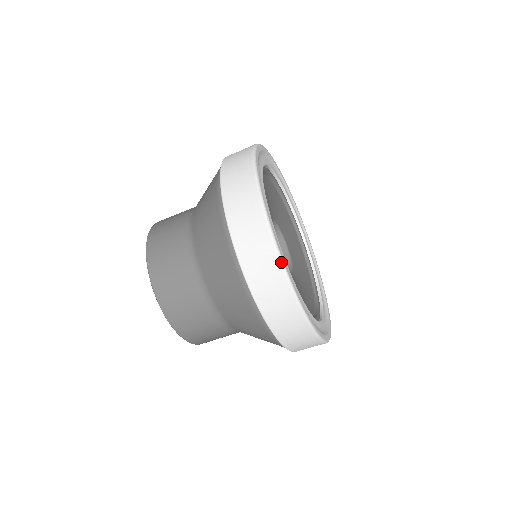
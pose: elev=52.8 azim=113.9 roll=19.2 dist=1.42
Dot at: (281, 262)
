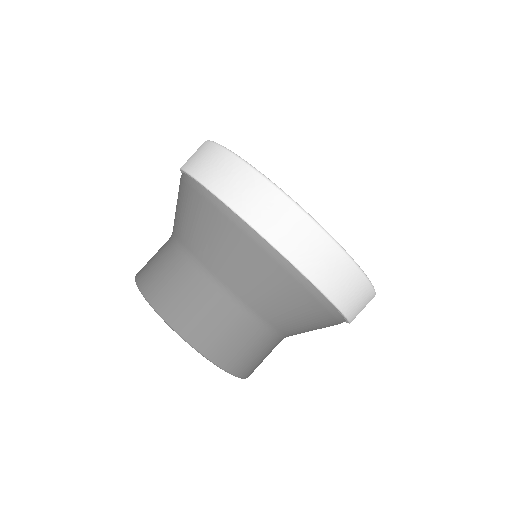
Dot at: (279, 189)
